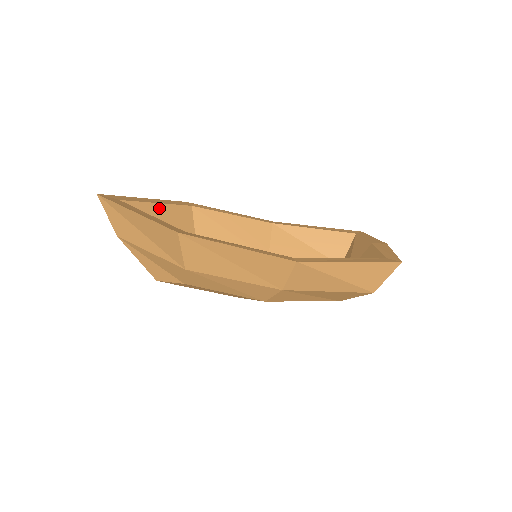
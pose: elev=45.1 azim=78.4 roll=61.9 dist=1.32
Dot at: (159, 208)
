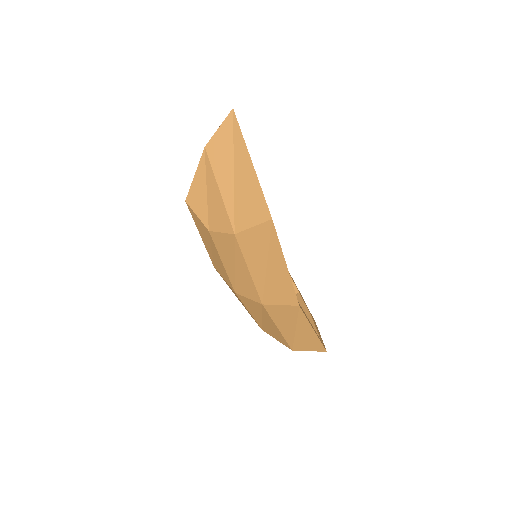
Dot at: occluded
